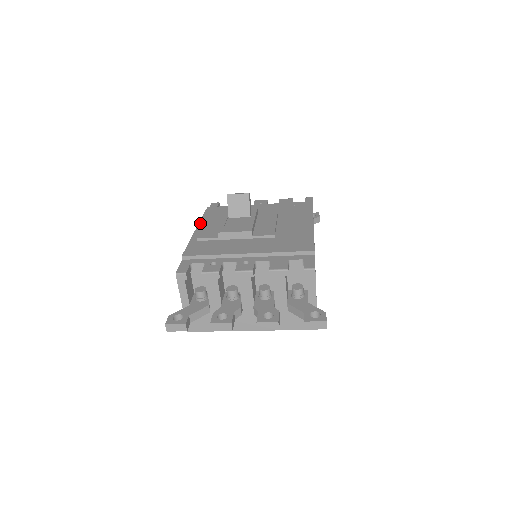
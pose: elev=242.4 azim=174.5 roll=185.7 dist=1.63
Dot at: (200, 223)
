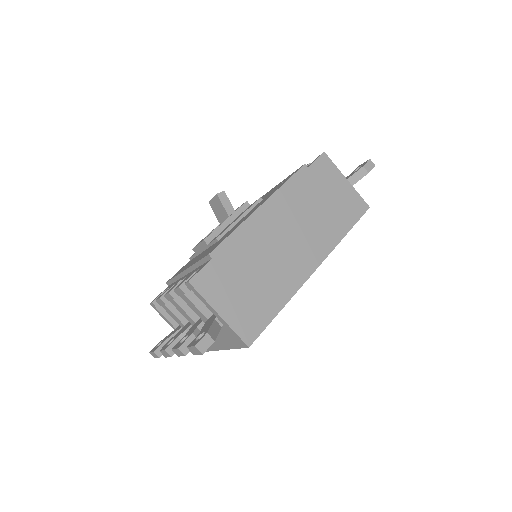
Dot at: occluded
